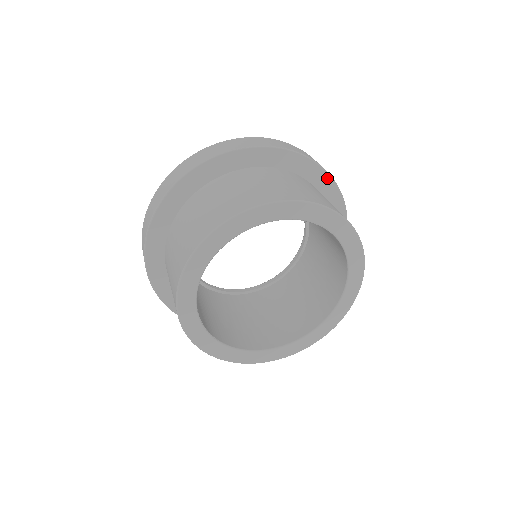
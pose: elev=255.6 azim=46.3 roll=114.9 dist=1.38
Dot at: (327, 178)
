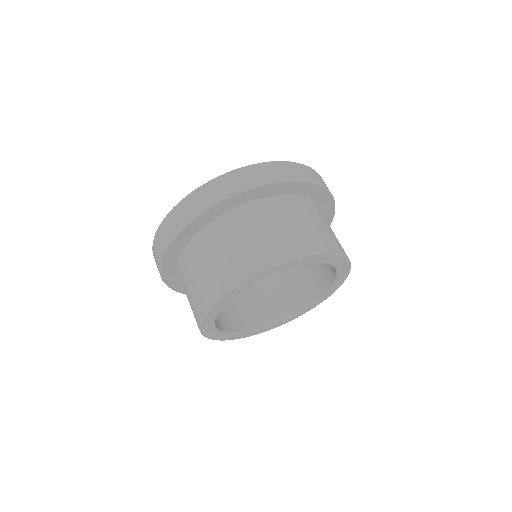
Dot at: (332, 210)
